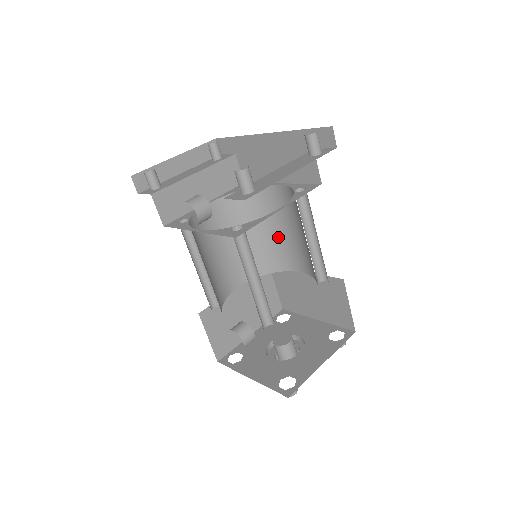
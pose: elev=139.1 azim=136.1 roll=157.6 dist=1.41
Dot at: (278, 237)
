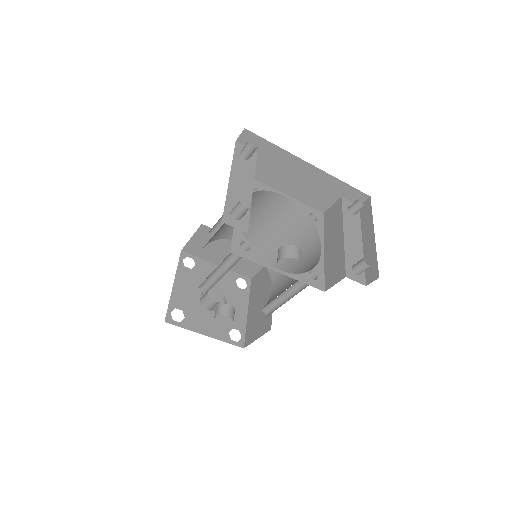
Dot at: occluded
